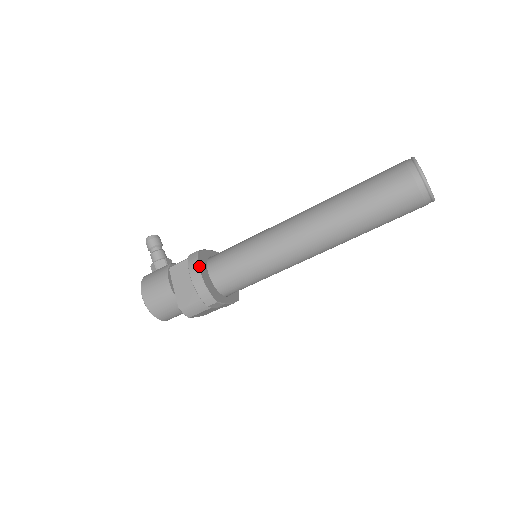
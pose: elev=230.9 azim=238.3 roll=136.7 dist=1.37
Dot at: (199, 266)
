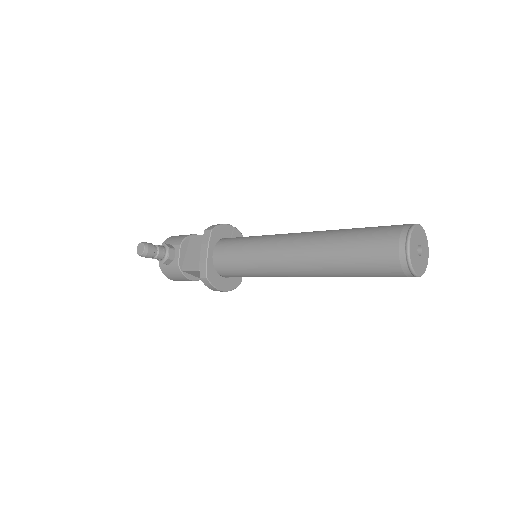
Dot at: (217, 288)
